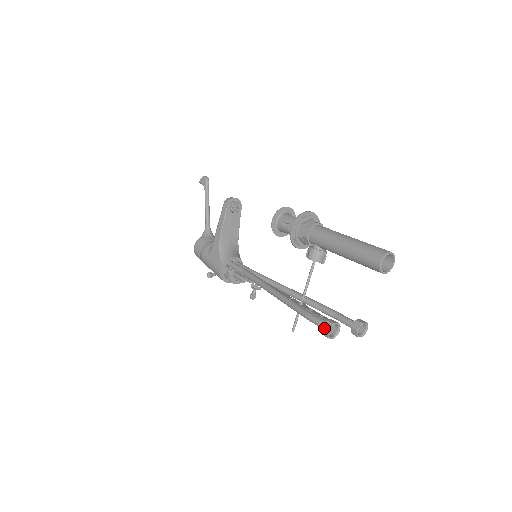
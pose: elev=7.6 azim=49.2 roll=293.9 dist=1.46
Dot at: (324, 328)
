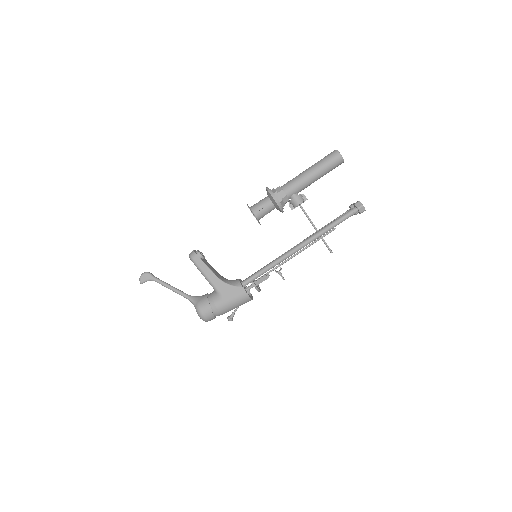
Dot at: (359, 207)
